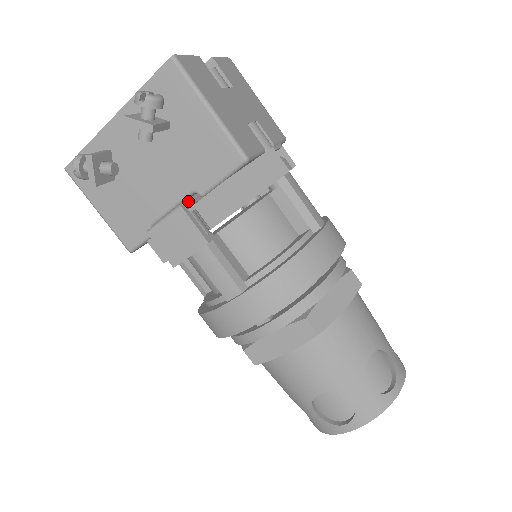
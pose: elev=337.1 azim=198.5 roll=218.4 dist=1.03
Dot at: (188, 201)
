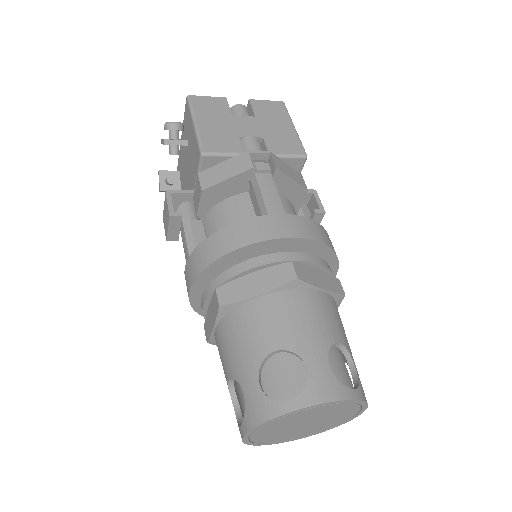
Dot at: (178, 190)
